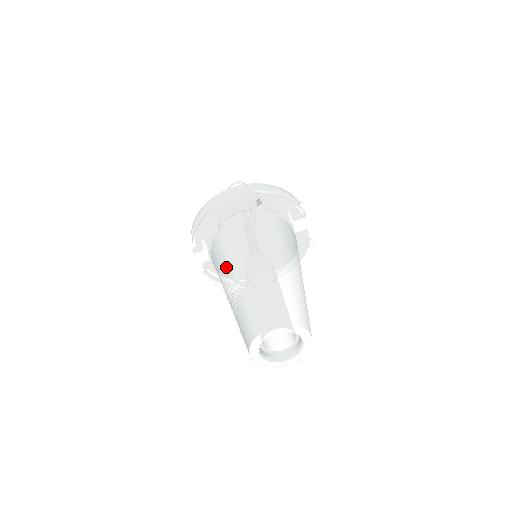
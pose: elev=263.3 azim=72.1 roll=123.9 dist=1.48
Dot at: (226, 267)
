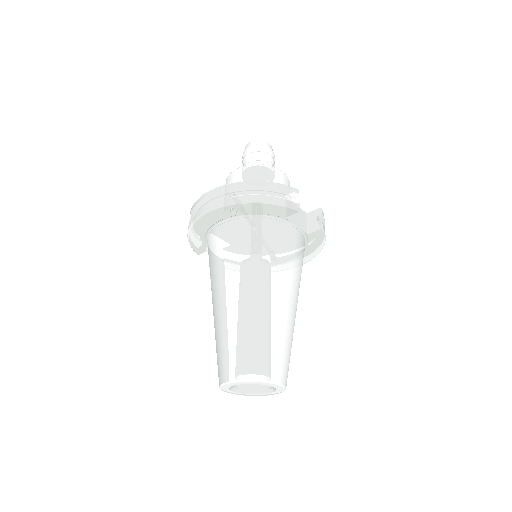
Dot at: (211, 288)
